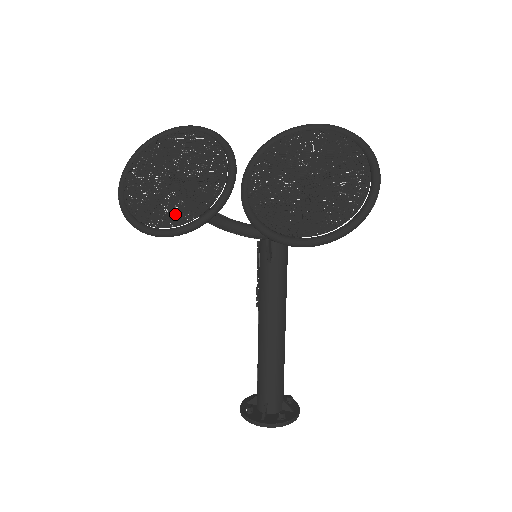
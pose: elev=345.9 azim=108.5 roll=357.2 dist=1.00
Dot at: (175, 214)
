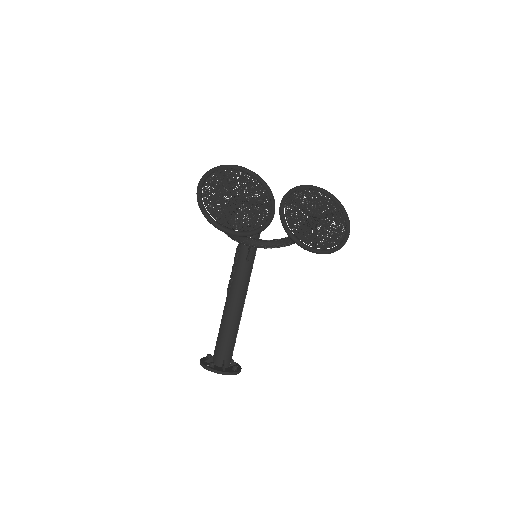
Dot at: (244, 223)
